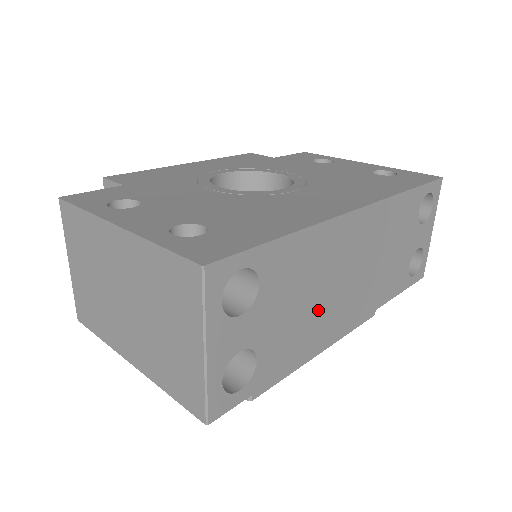
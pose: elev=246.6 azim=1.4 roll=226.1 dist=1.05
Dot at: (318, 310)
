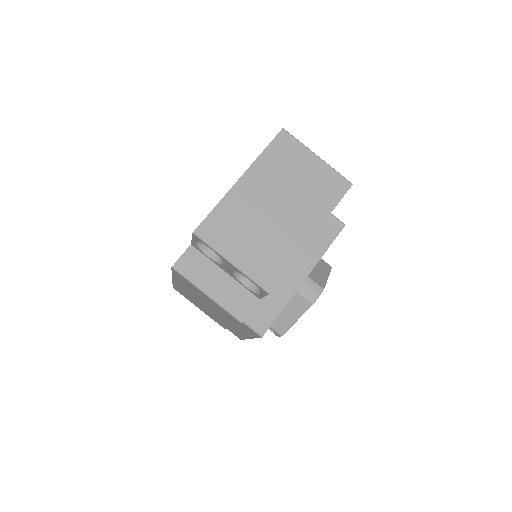
Dot at: occluded
